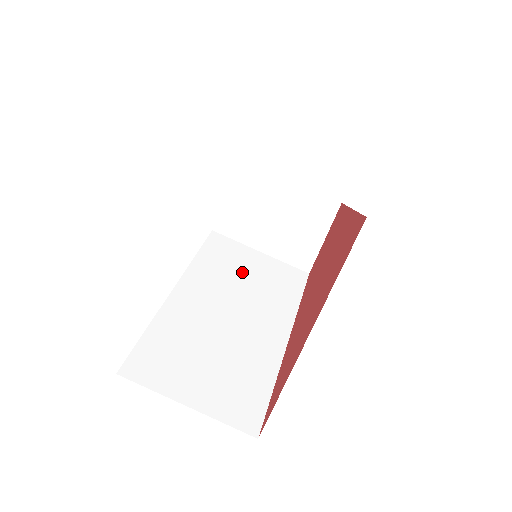
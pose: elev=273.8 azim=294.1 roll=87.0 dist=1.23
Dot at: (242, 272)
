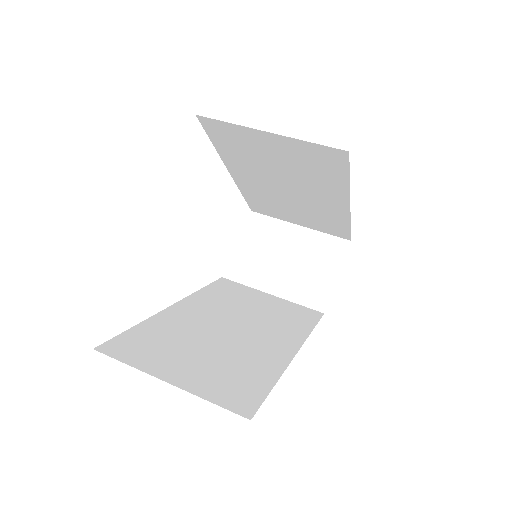
Dot at: (249, 304)
